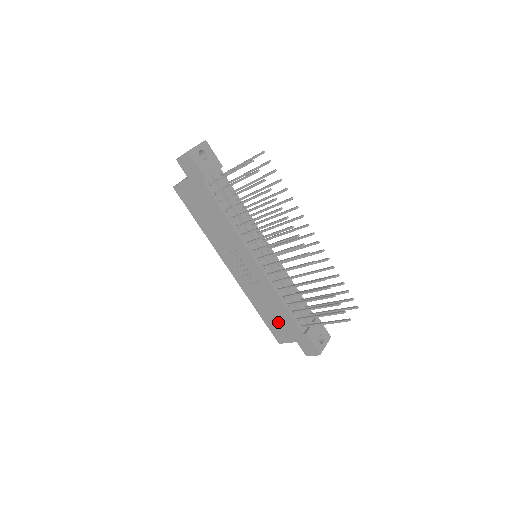
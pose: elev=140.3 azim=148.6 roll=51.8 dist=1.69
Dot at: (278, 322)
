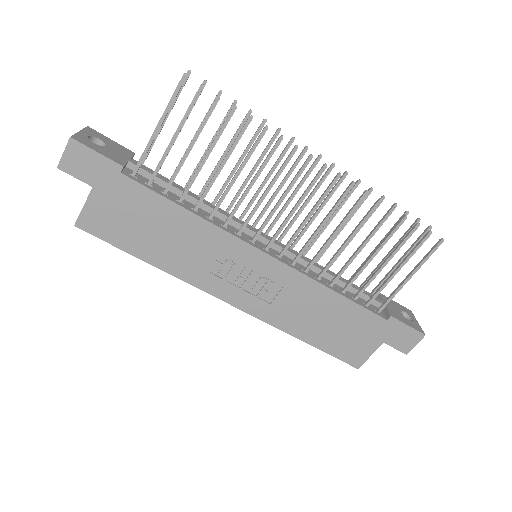
Dot at: (342, 332)
